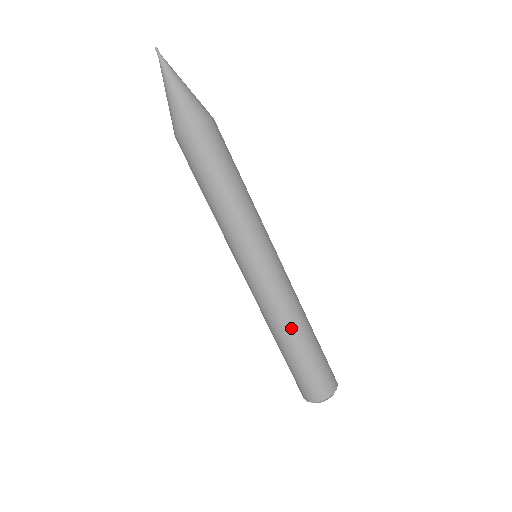
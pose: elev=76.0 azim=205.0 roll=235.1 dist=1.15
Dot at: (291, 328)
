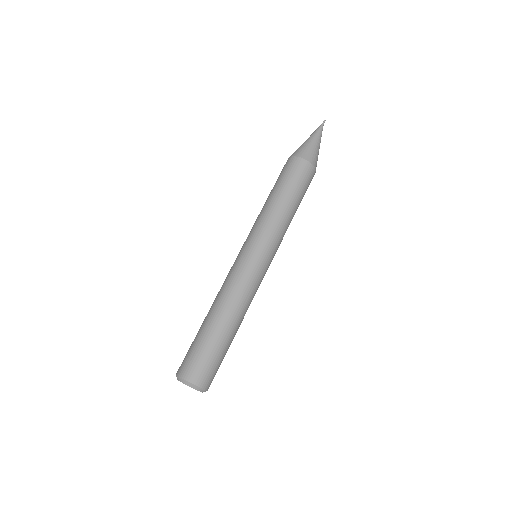
Dot at: (217, 306)
